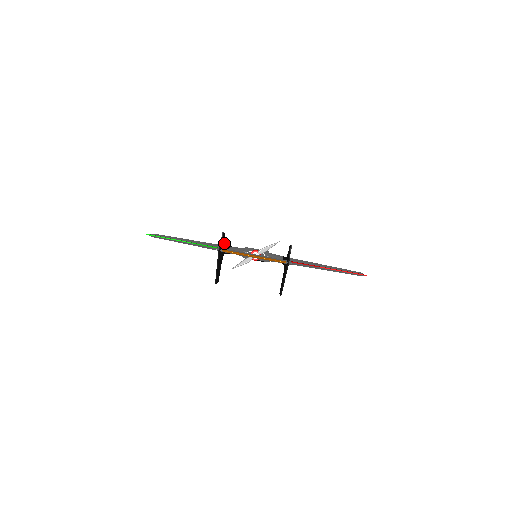
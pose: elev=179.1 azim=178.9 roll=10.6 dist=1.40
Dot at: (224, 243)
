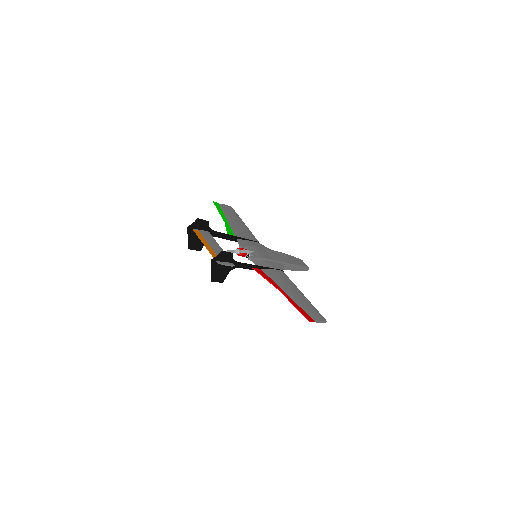
Dot at: (210, 228)
